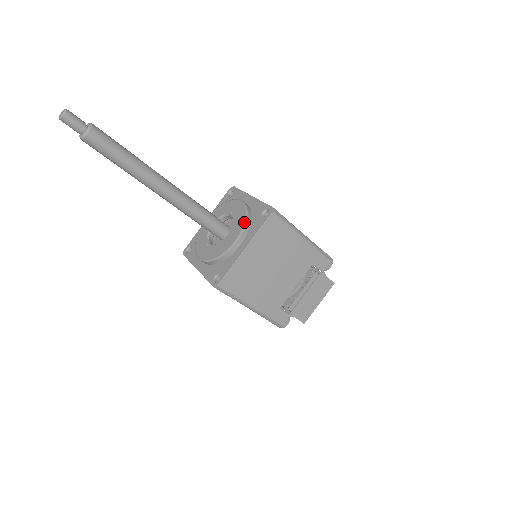
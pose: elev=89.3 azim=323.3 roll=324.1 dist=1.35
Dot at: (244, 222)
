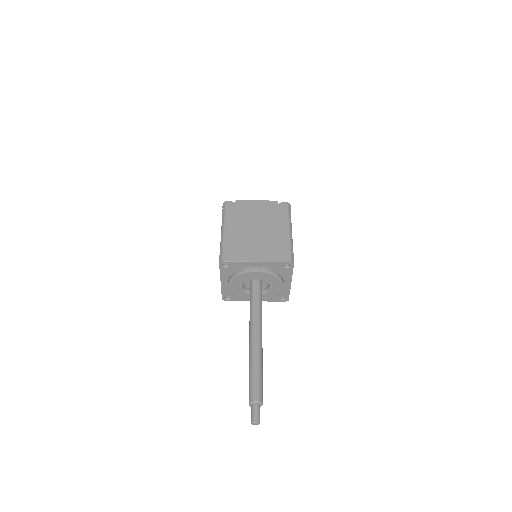
Dot at: occluded
